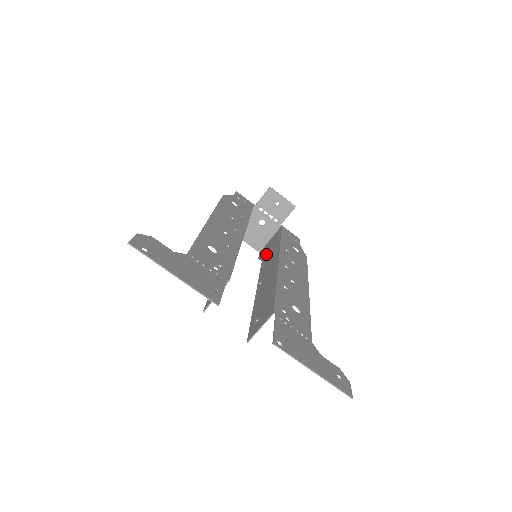
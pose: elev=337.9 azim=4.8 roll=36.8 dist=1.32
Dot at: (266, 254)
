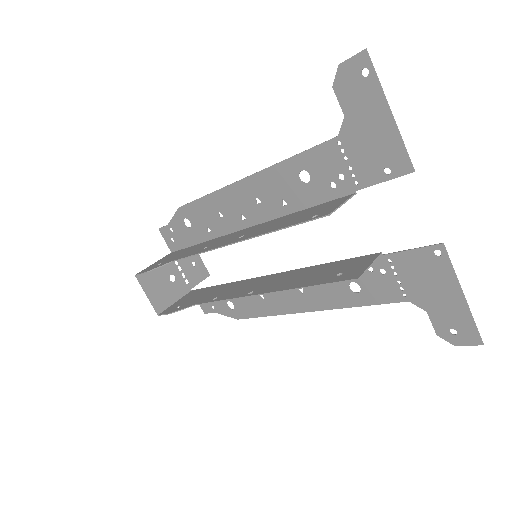
Dot at: (199, 299)
